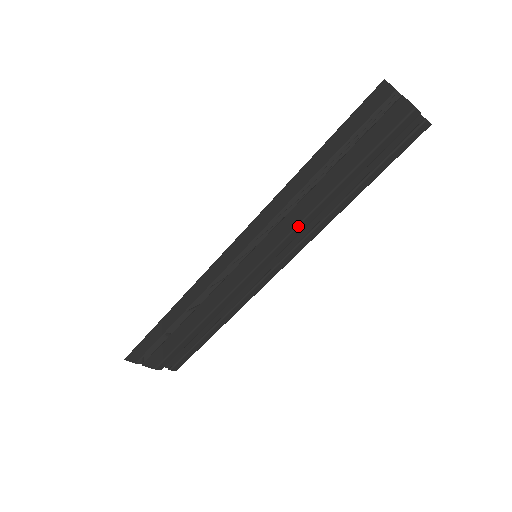
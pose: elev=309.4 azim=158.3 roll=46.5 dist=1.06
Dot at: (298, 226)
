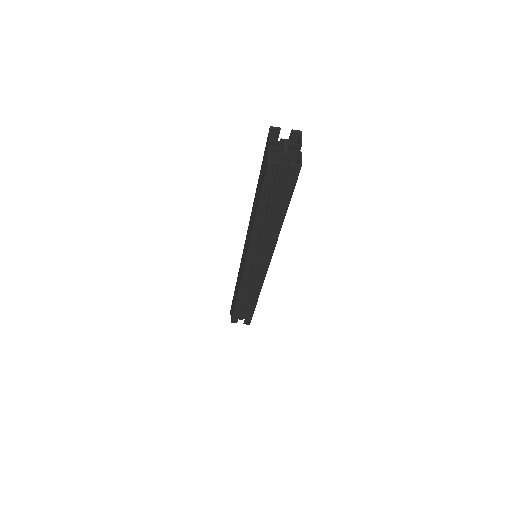
Dot at: (249, 244)
